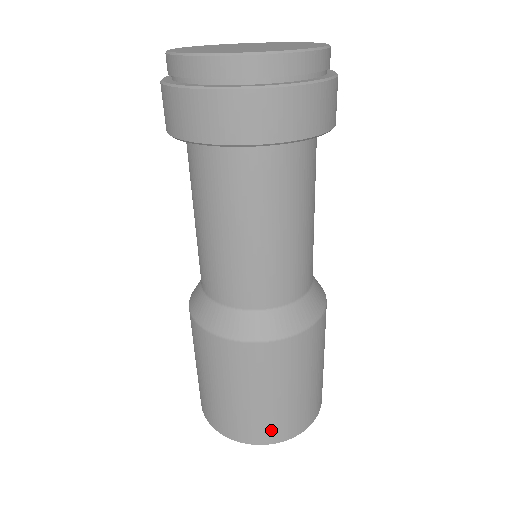
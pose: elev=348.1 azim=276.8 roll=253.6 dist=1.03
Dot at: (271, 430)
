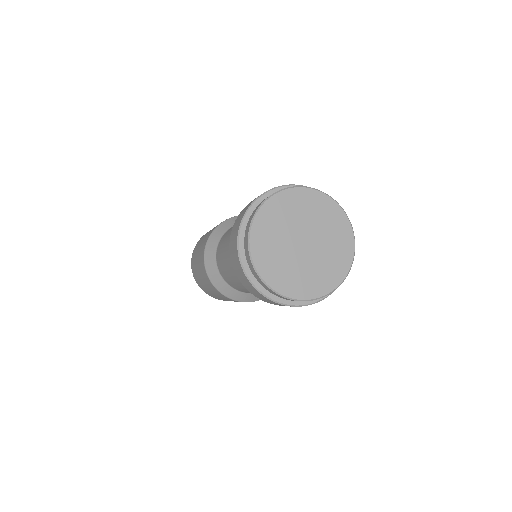
Dot at: occluded
